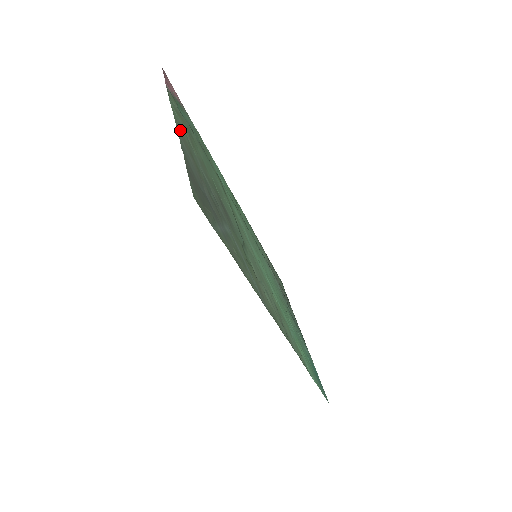
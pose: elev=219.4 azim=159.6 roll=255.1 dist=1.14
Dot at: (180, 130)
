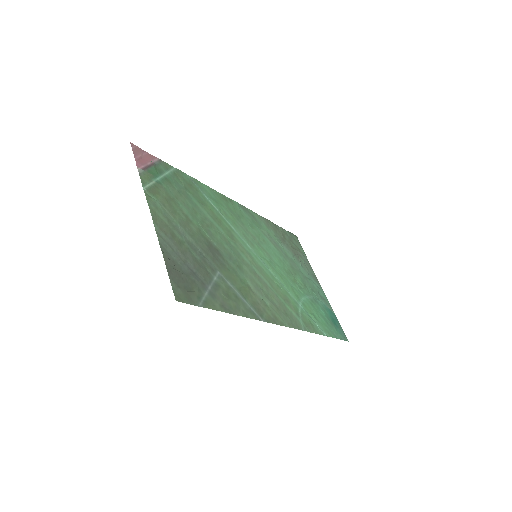
Dot at: (158, 218)
